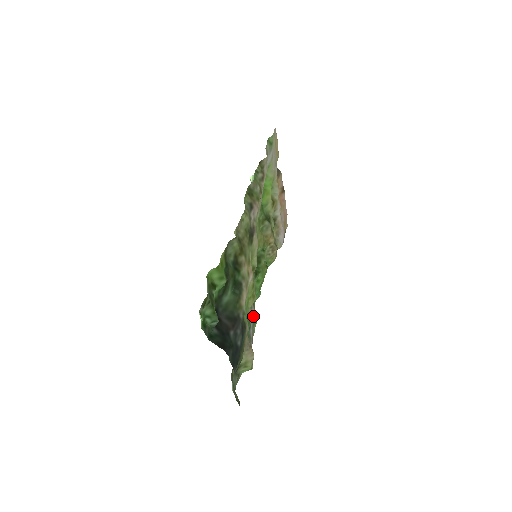
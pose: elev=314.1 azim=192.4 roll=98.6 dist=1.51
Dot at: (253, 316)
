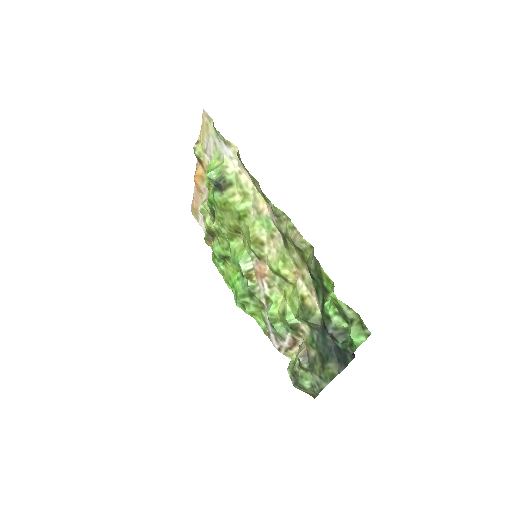
Dot at: (263, 314)
